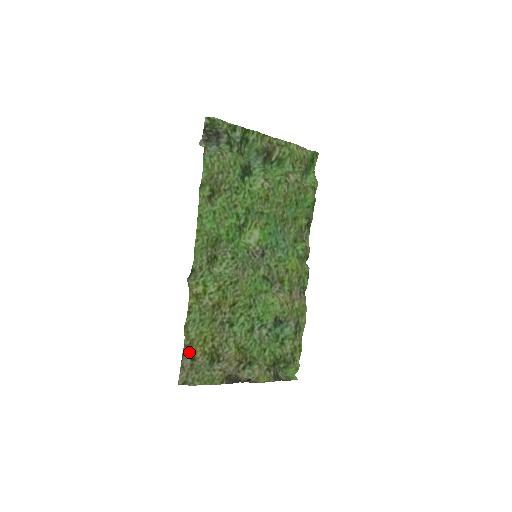
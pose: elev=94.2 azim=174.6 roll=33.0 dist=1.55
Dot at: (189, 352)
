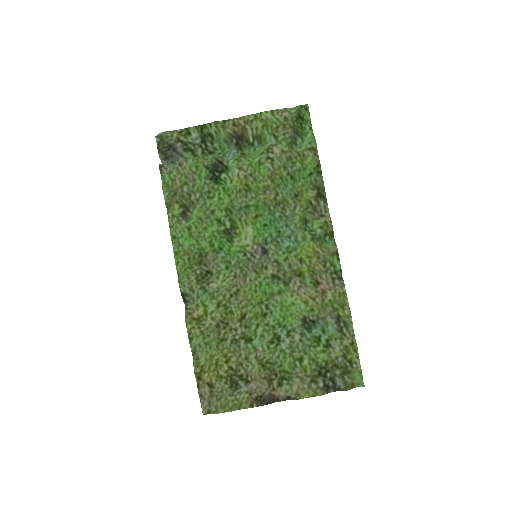
Dot at: (205, 379)
